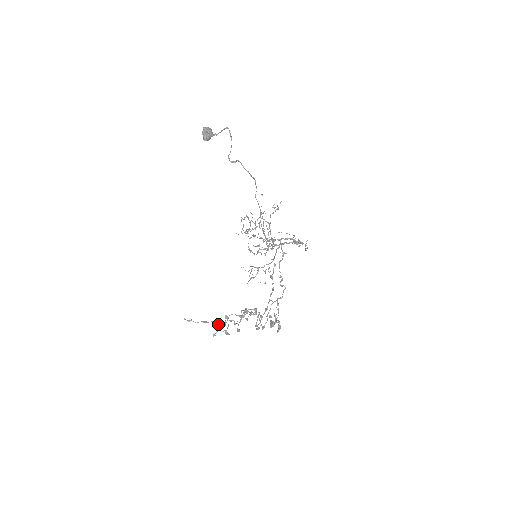
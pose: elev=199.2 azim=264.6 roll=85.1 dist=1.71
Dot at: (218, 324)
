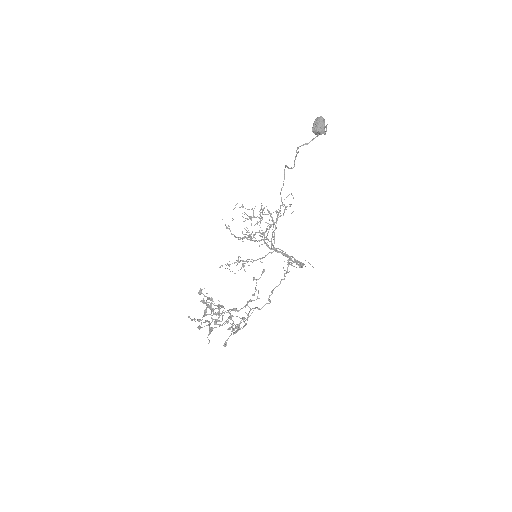
Dot at: occluded
